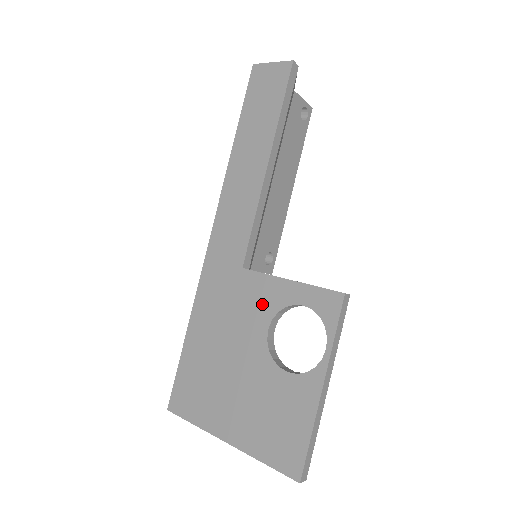
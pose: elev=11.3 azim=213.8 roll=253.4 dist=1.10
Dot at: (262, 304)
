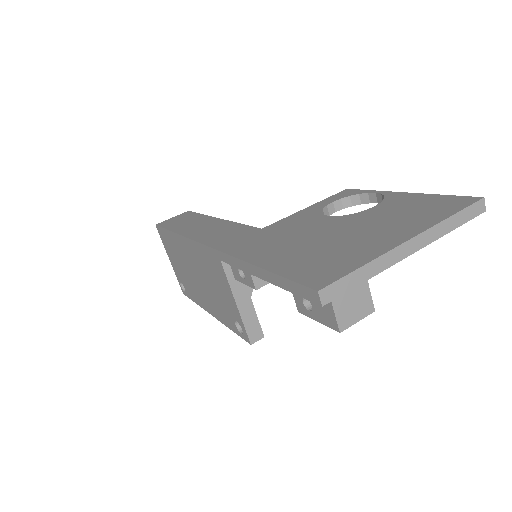
Dot at: (304, 219)
